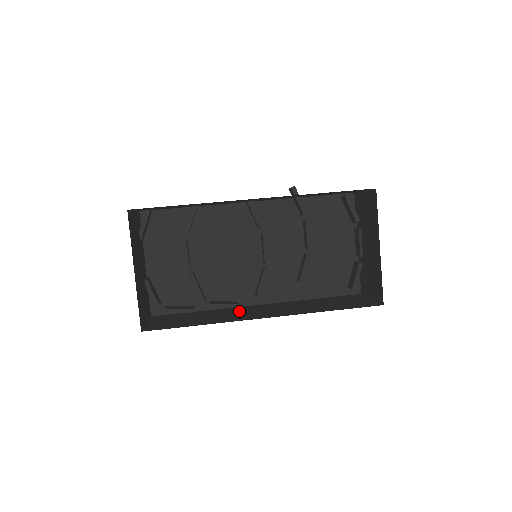
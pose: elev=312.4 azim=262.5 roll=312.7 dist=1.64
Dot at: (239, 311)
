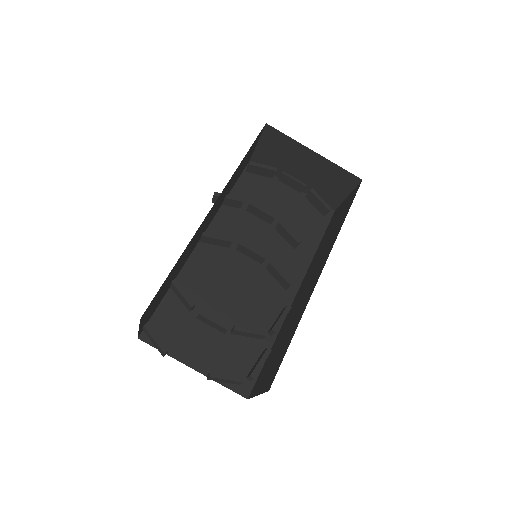
Dot at: (296, 305)
